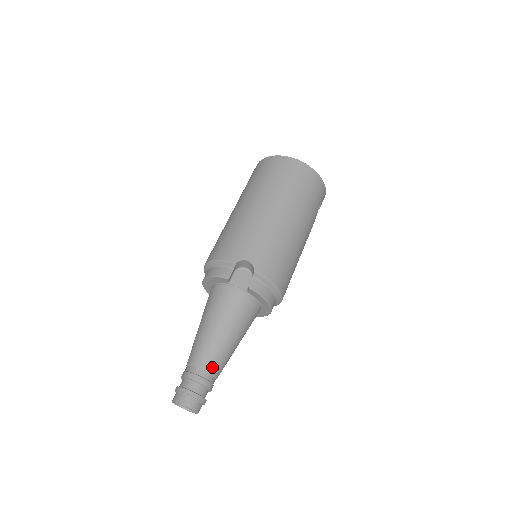
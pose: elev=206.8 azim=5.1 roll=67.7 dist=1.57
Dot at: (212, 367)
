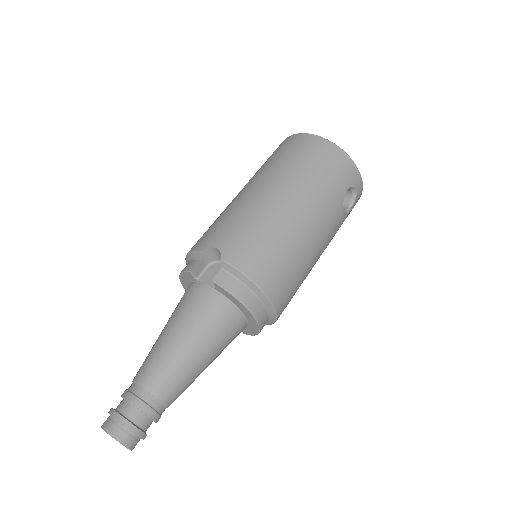
Dot at: (154, 385)
